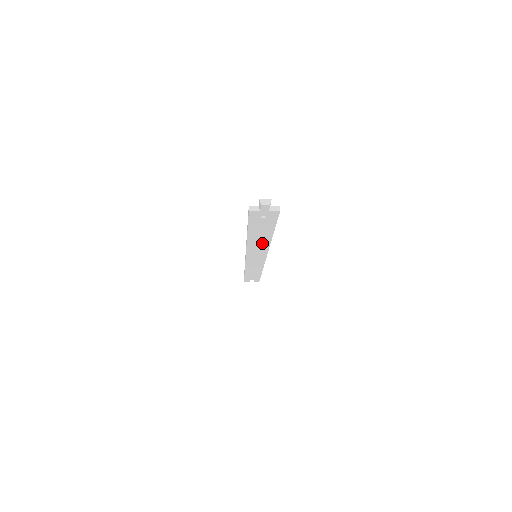
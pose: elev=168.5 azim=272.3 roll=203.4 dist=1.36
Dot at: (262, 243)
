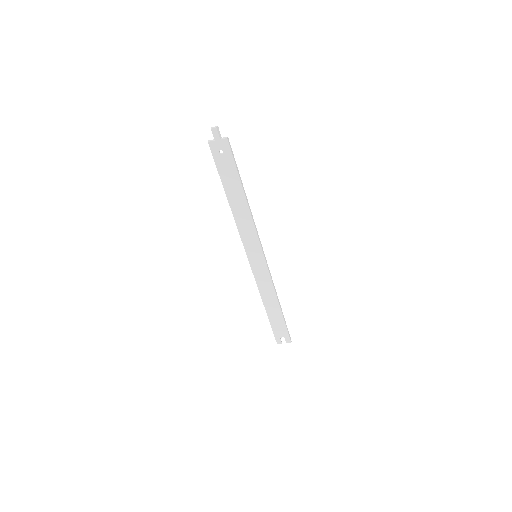
Dot at: (245, 214)
